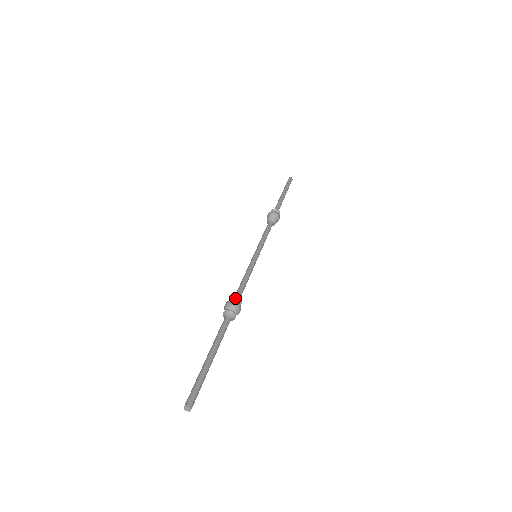
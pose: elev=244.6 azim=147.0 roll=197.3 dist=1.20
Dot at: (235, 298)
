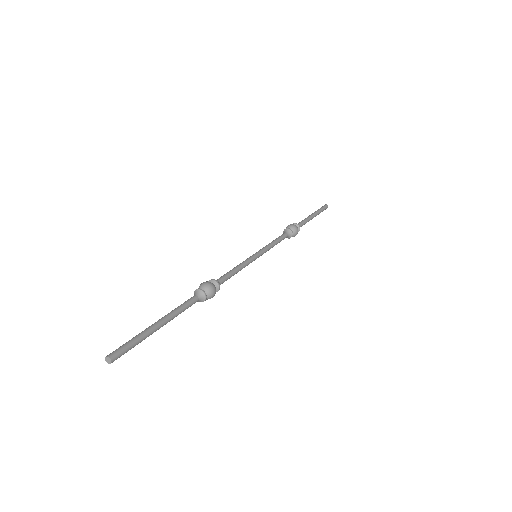
Dot at: (212, 281)
